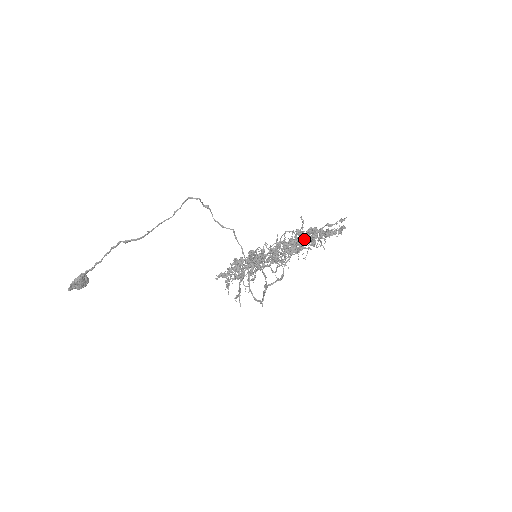
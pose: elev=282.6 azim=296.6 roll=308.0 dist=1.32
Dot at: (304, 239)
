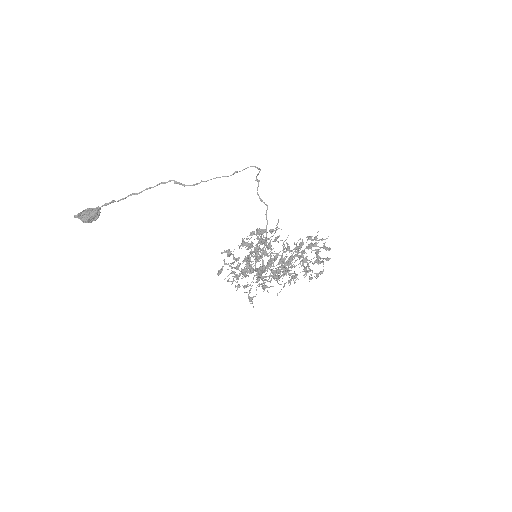
Dot at: (304, 250)
